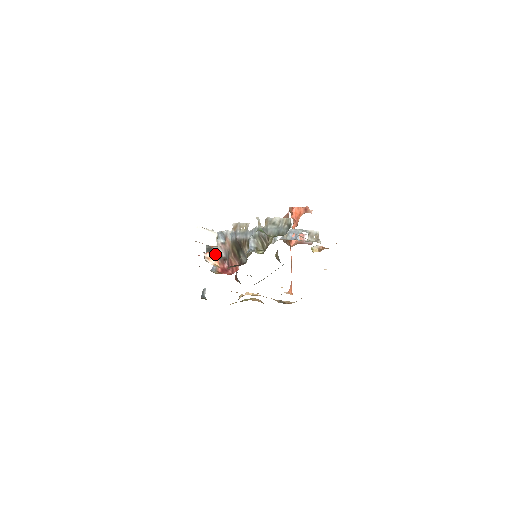
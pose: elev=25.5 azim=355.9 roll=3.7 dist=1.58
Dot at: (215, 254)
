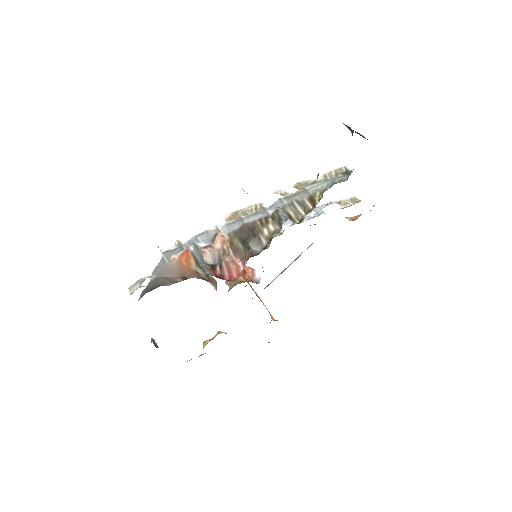
Dot at: occluded
